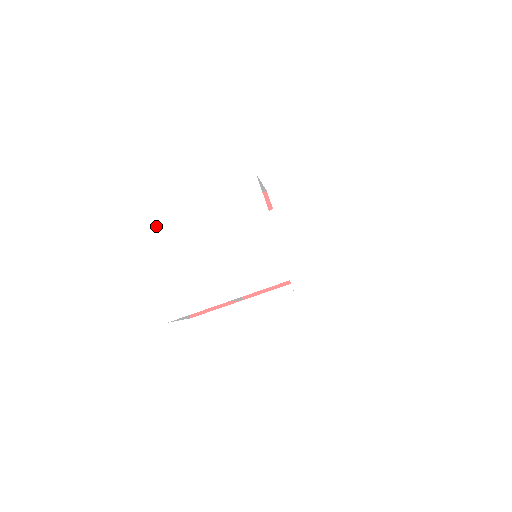
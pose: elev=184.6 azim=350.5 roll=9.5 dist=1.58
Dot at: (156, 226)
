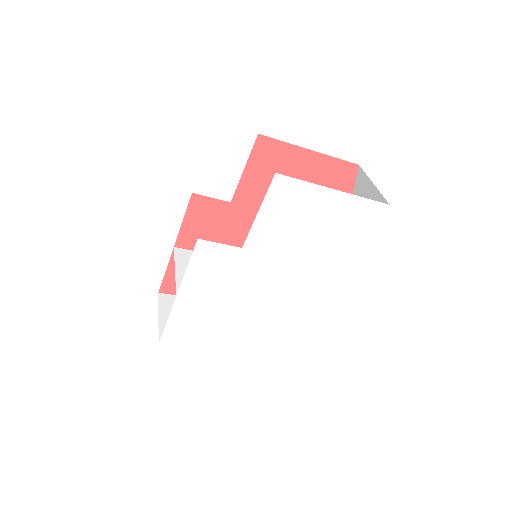
Dot at: (177, 333)
